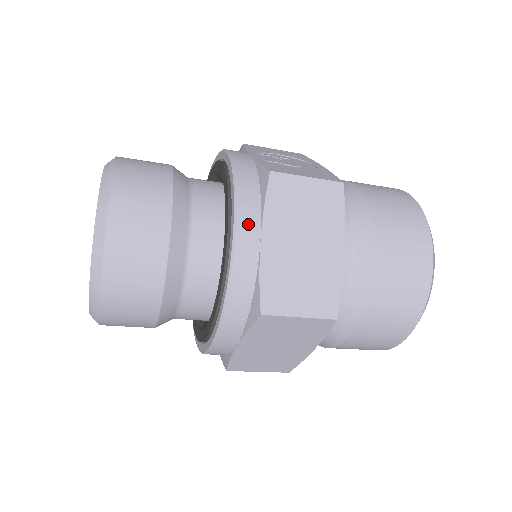
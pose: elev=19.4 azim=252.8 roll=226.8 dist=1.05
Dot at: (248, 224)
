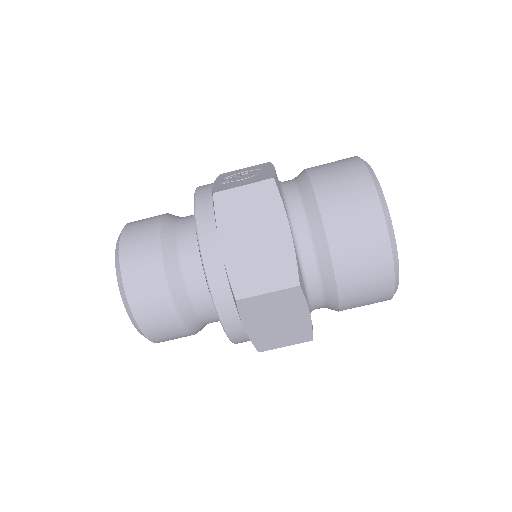
Dot at: (208, 238)
